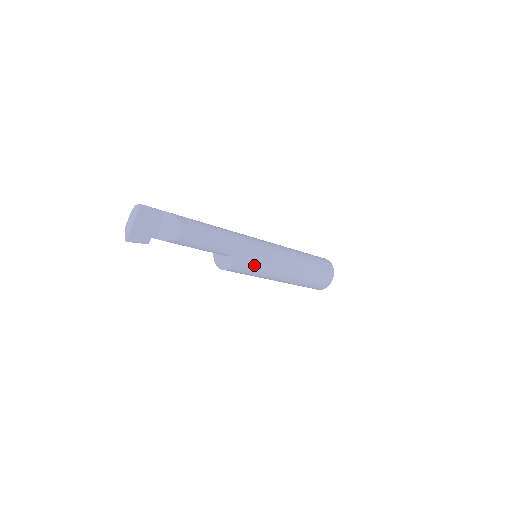
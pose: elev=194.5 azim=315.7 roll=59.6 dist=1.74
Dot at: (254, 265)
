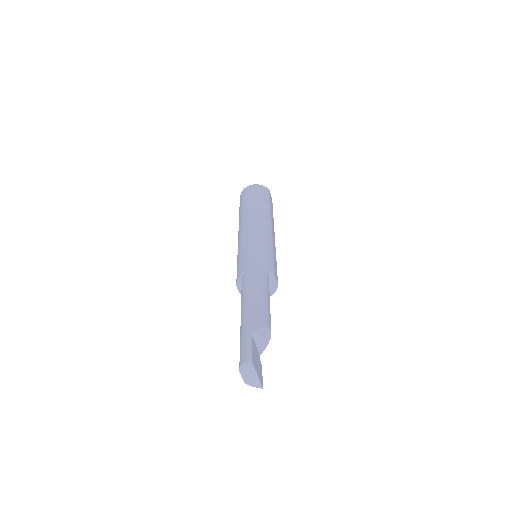
Dot at: (276, 267)
